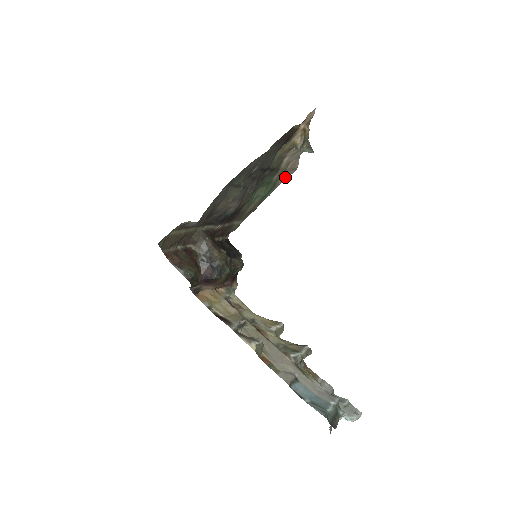
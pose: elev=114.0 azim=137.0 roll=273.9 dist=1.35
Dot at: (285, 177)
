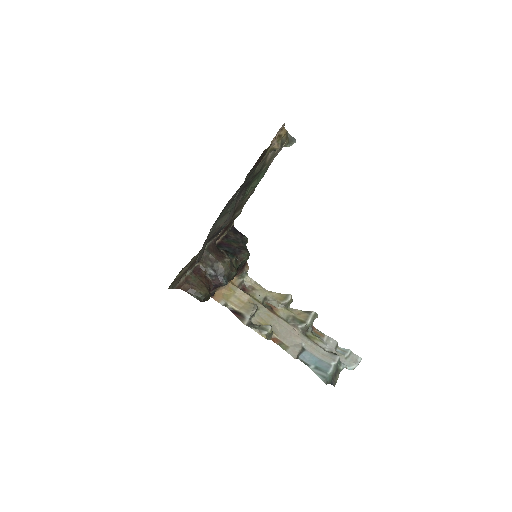
Dot at: (276, 154)
